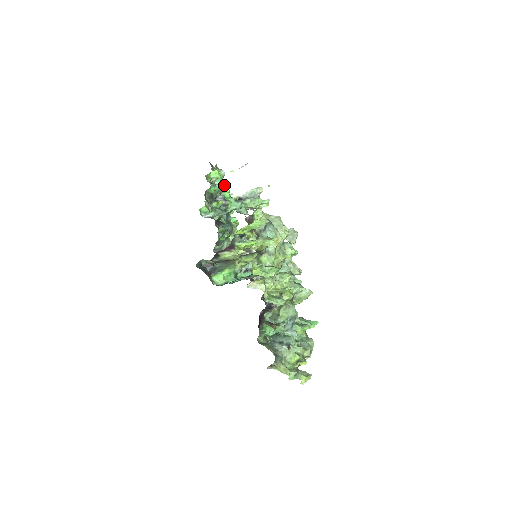
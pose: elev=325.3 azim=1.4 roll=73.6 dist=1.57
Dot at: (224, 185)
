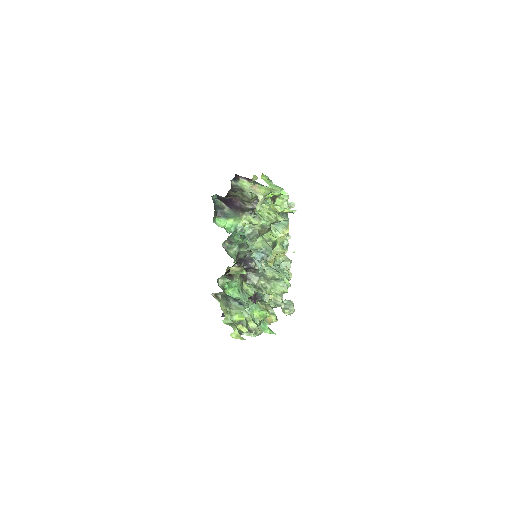
Dot at: occluded
